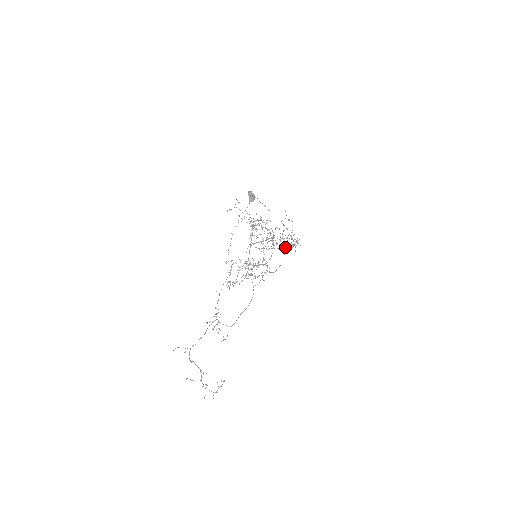
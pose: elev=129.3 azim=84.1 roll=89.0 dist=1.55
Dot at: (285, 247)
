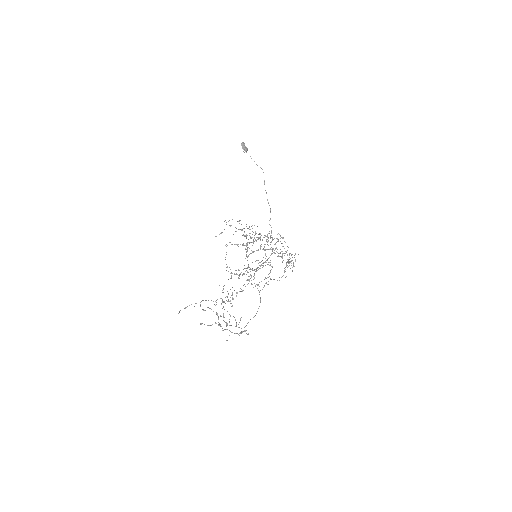
Dot at: occluded
